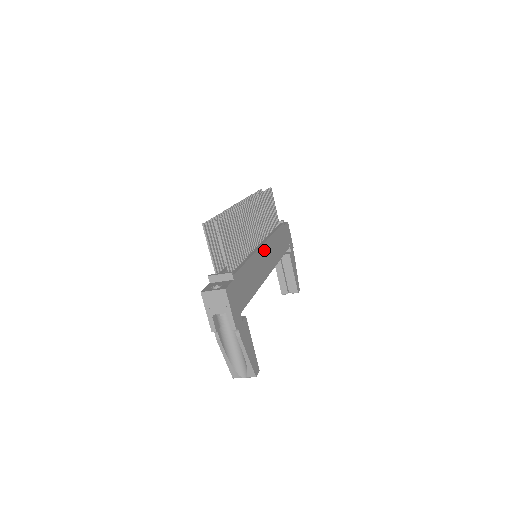
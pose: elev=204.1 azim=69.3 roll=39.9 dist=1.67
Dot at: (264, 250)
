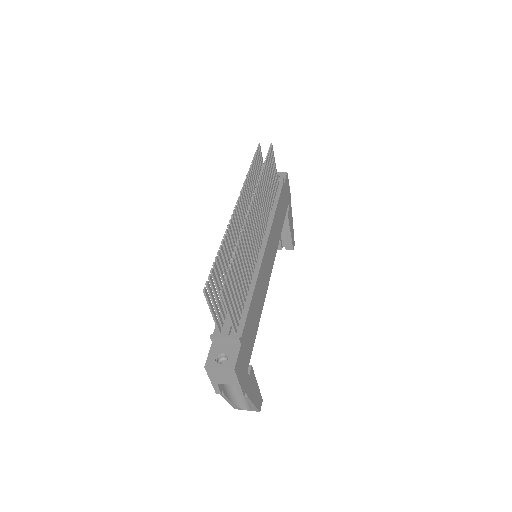
Dot at: (266, 253)
